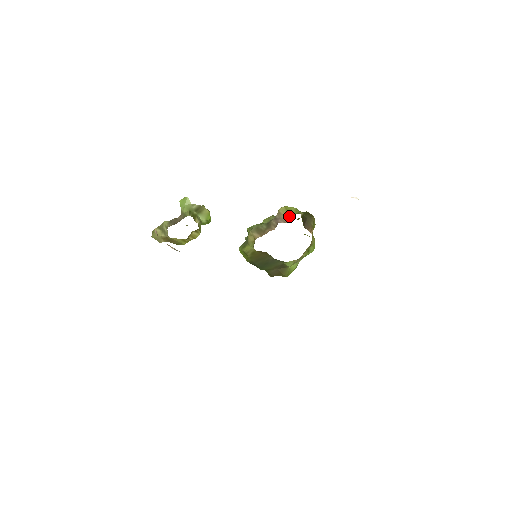
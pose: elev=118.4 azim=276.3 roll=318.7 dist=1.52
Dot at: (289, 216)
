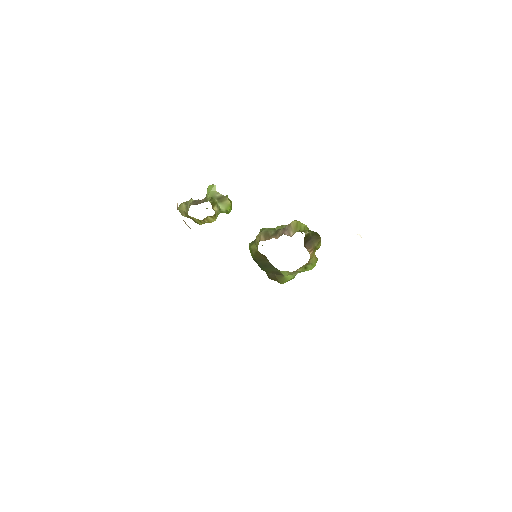
Dot at: (296, 231)
